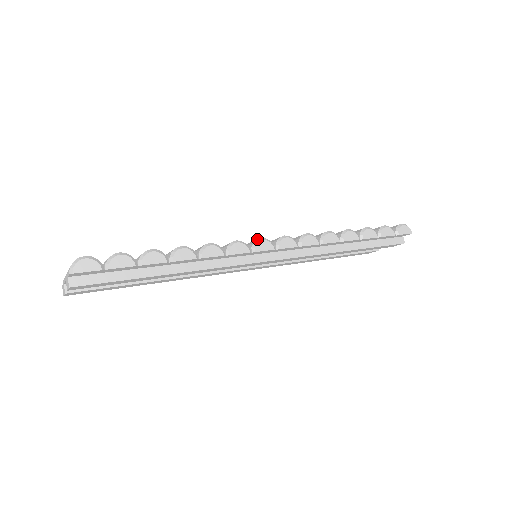
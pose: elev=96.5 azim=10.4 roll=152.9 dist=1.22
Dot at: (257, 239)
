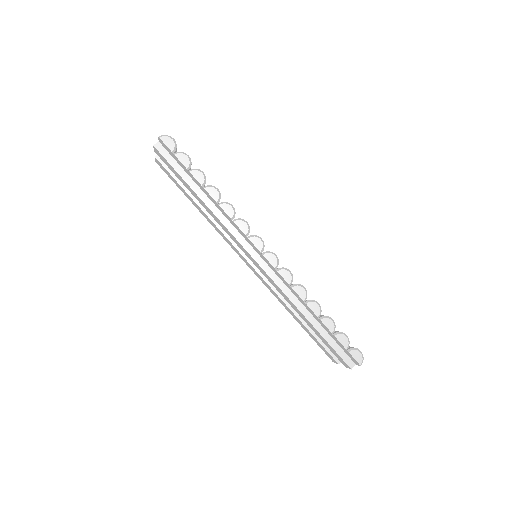
Dot at: occluded
